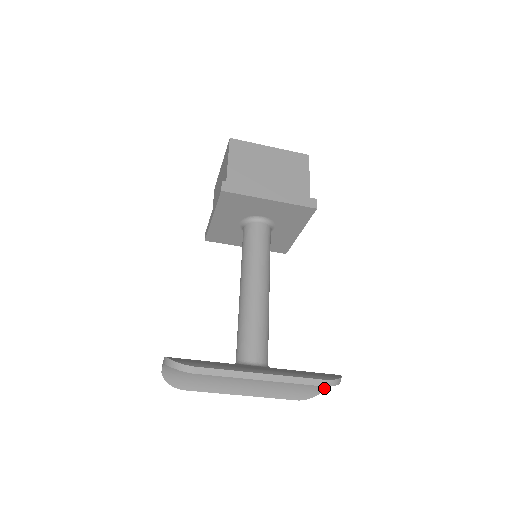
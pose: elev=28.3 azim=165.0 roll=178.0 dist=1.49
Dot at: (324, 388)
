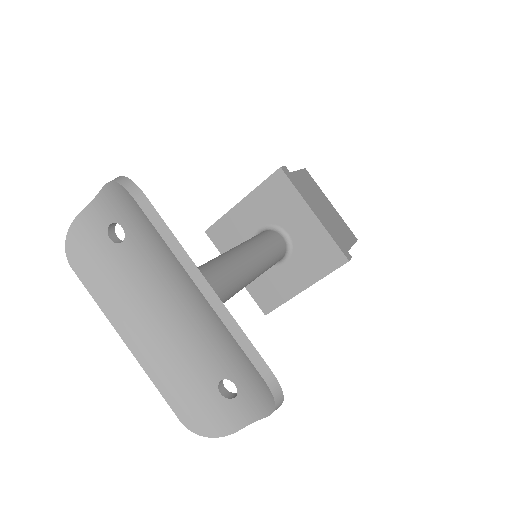
Dot at: (230, 430)
